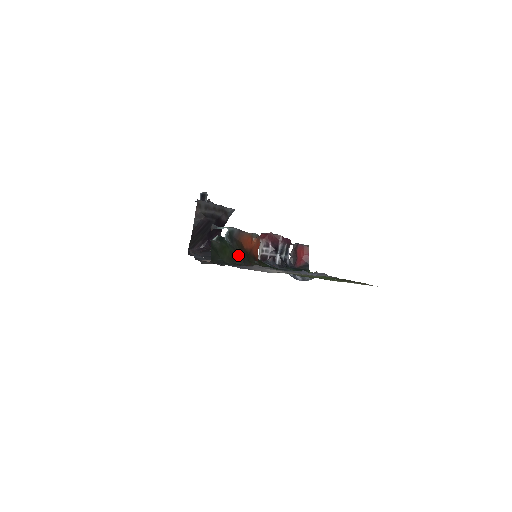
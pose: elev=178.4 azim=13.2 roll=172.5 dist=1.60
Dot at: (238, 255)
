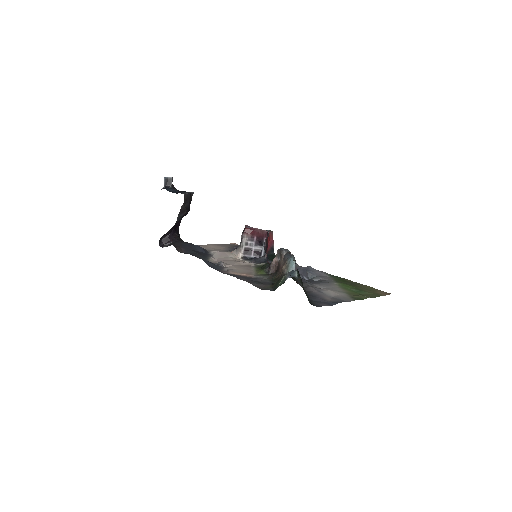
Dot at: occluded
